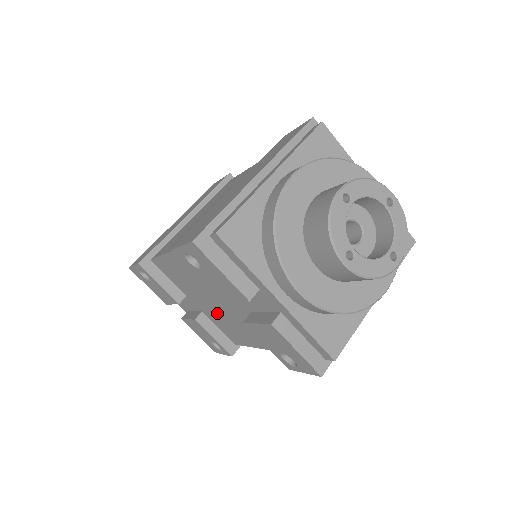
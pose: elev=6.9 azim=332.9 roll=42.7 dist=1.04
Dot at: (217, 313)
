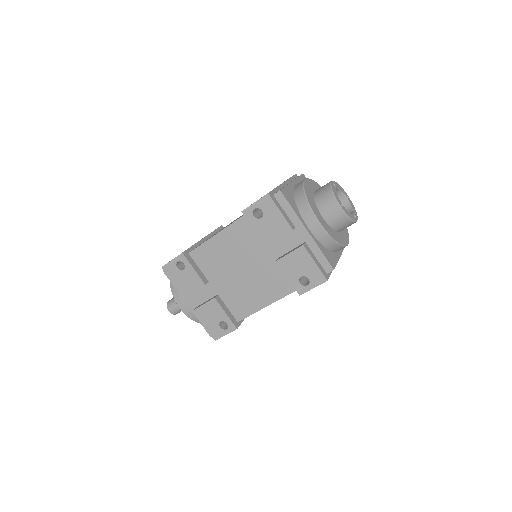
Dot at: (237, 285)
